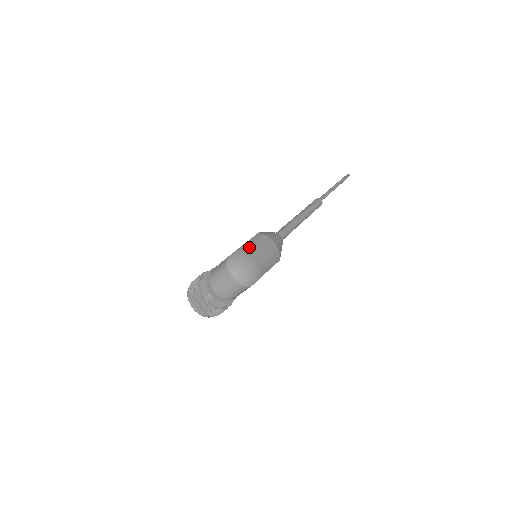
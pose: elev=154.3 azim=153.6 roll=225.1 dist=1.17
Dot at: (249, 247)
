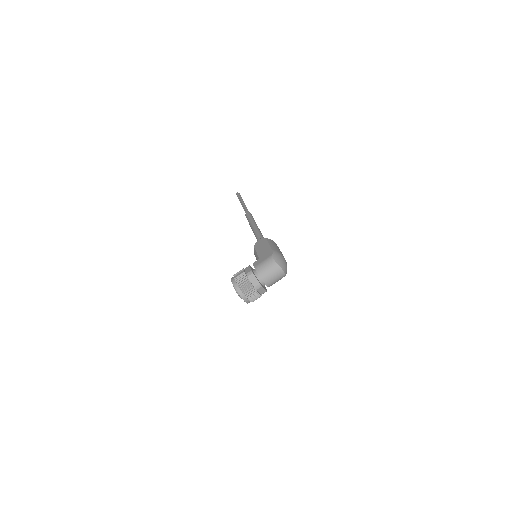
Dot at: (275, 248)
